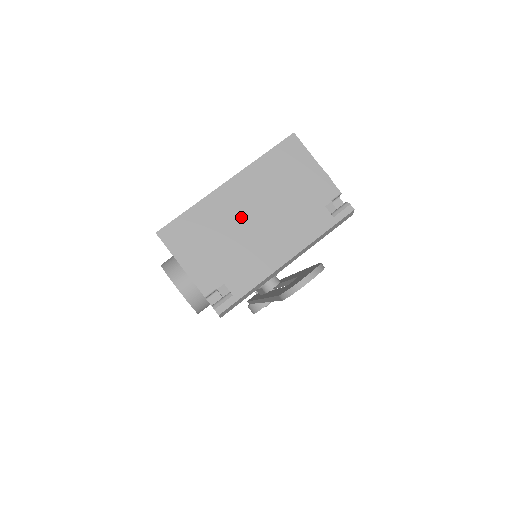
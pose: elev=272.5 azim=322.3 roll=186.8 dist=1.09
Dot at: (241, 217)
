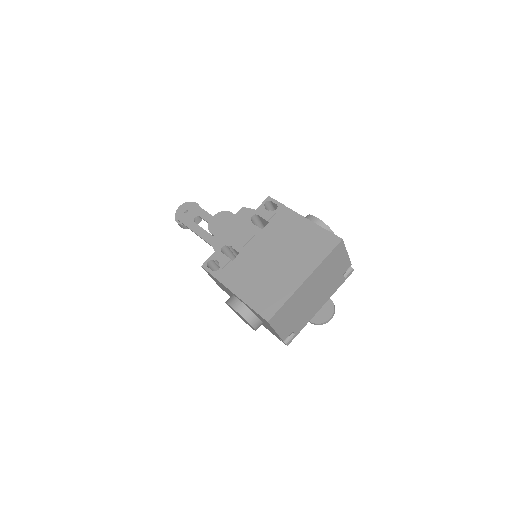
Dot at: (308, 296)
